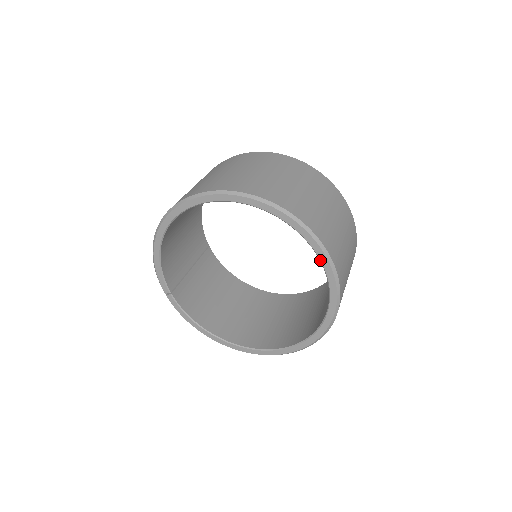
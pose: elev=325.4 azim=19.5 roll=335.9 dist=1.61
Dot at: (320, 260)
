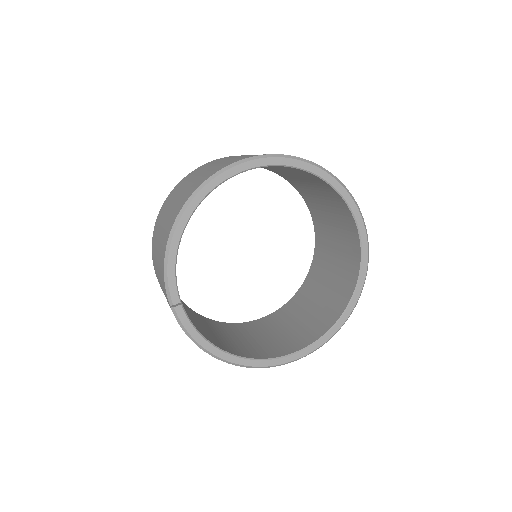
Dot at: (357, 223)
